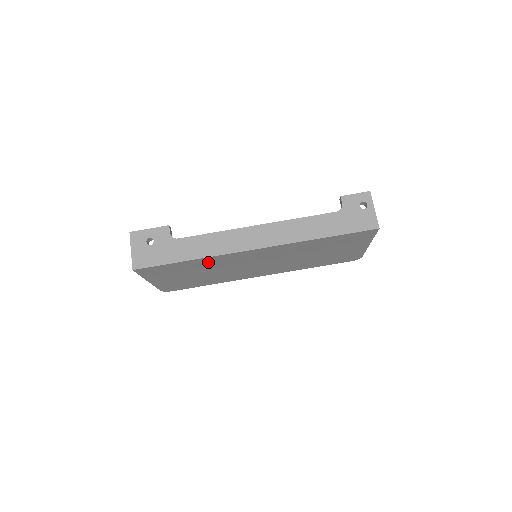
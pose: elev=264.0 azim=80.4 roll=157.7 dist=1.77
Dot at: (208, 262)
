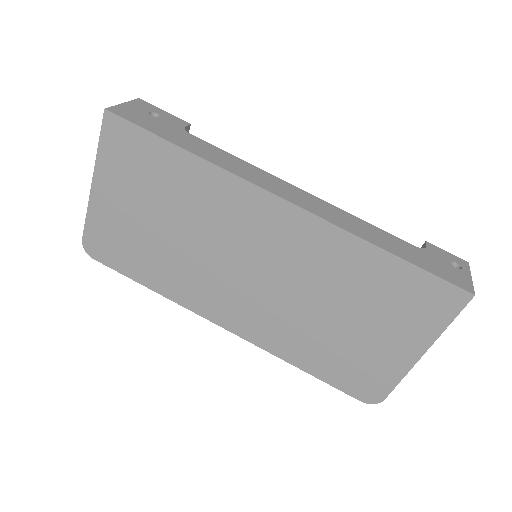
Dot at: (201, 186)
